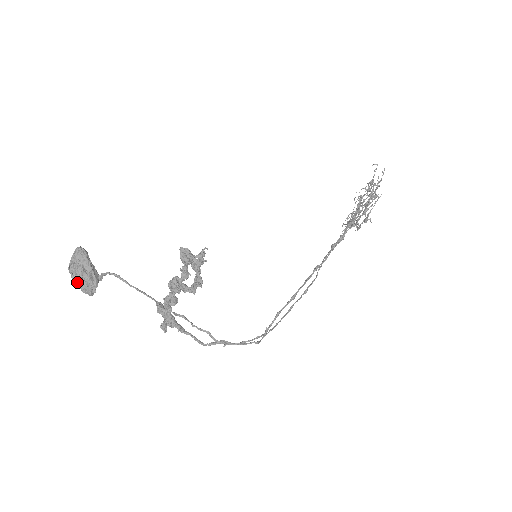
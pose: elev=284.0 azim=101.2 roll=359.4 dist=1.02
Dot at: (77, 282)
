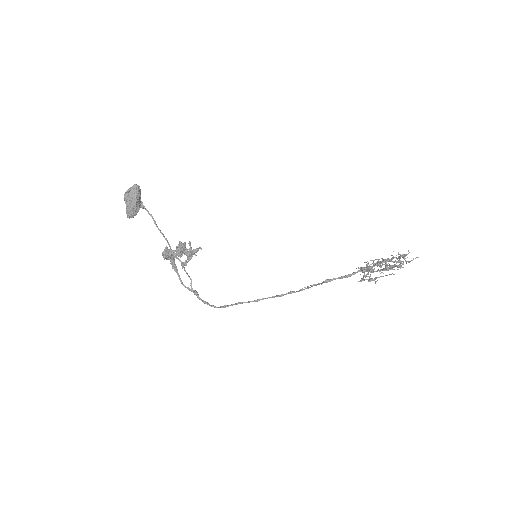
Dot at: occluded
